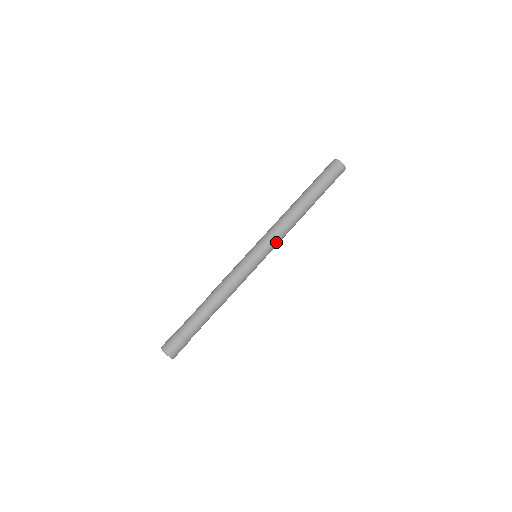
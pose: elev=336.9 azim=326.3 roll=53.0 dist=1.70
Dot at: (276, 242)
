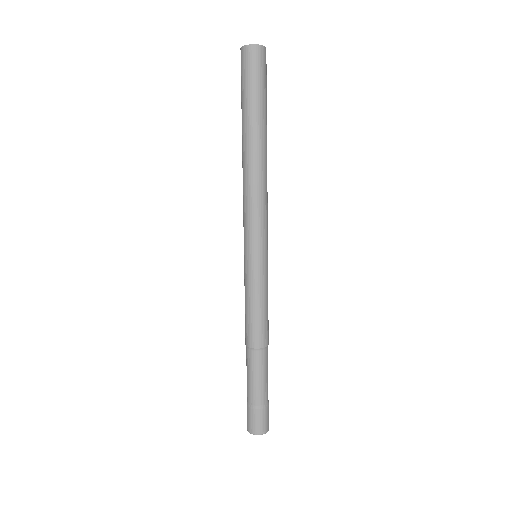
Dot at: (267, 222)
